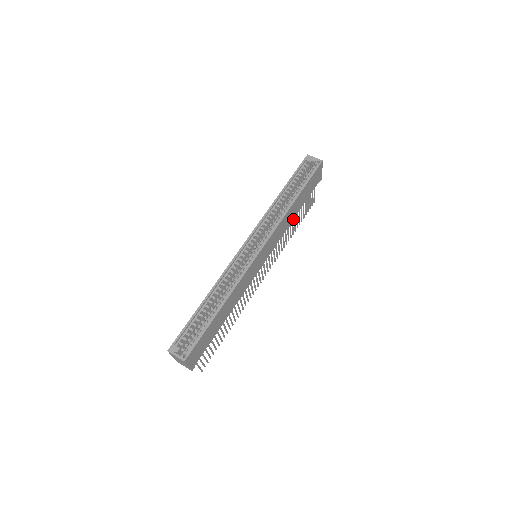
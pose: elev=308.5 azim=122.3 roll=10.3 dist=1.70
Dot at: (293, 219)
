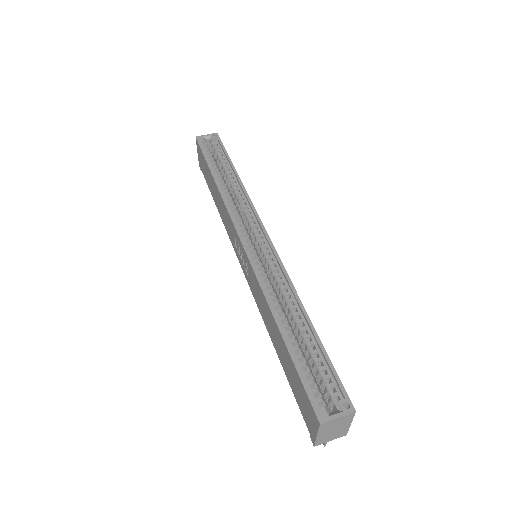
Dot at: occluded
